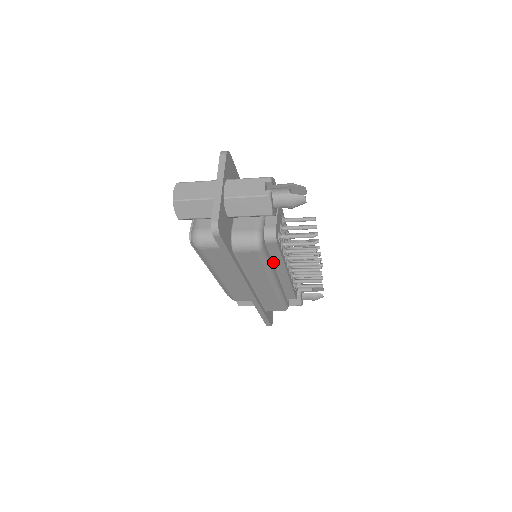
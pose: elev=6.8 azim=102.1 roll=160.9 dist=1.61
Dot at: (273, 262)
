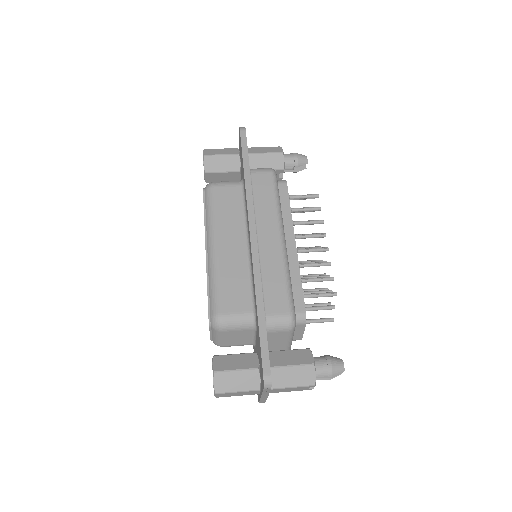
Dot at: occluded
